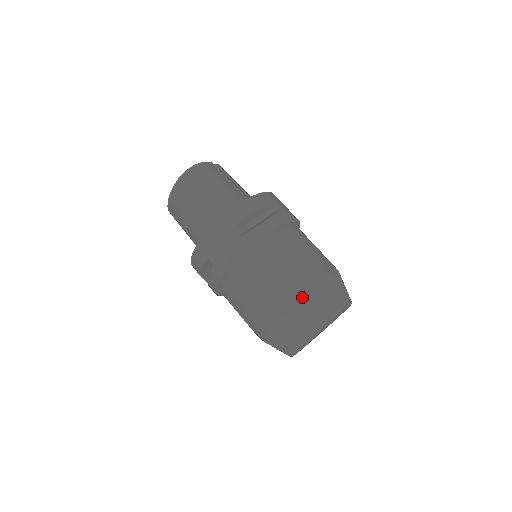
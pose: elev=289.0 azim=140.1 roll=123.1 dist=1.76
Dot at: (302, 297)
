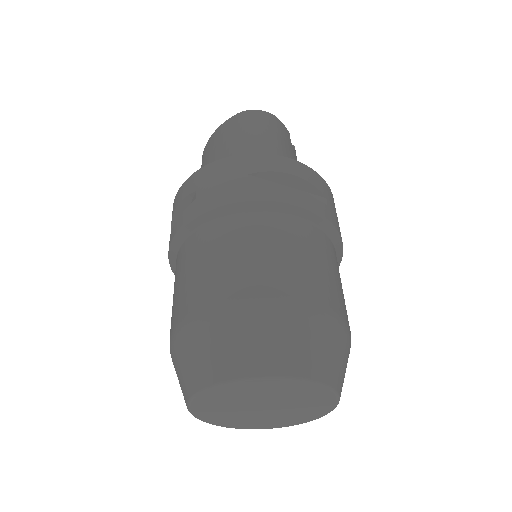
Dot at: (274, 306)
